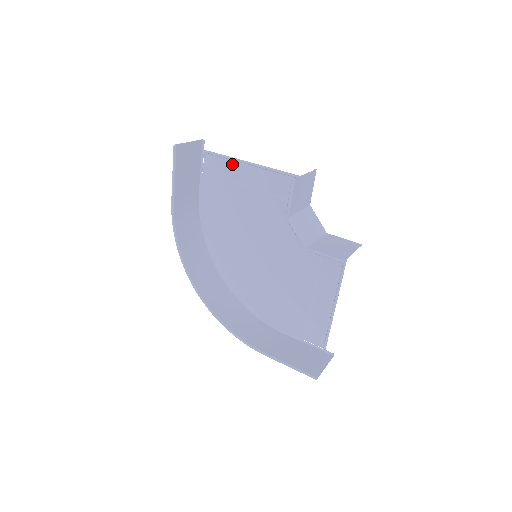
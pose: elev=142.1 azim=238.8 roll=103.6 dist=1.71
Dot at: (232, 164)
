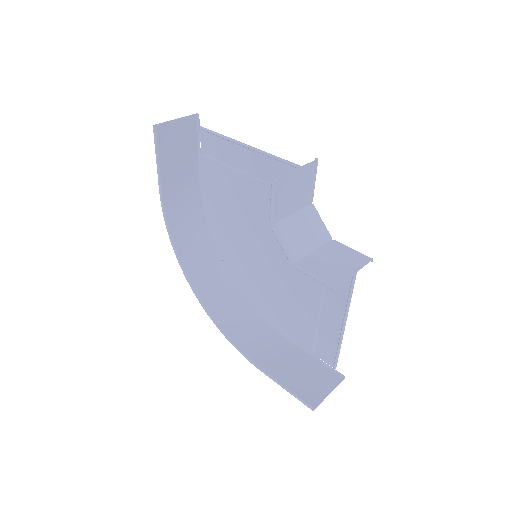
Dot at: (228, 145)
